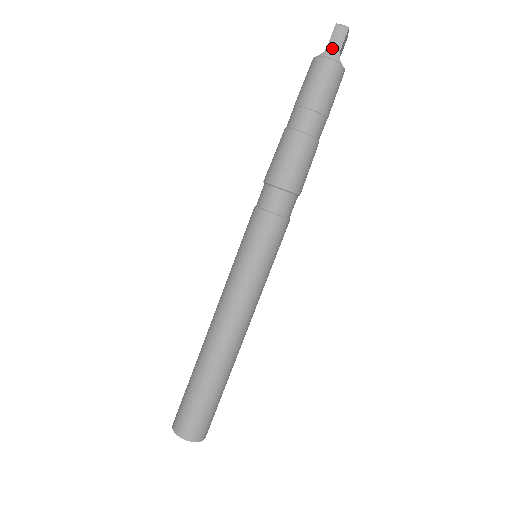
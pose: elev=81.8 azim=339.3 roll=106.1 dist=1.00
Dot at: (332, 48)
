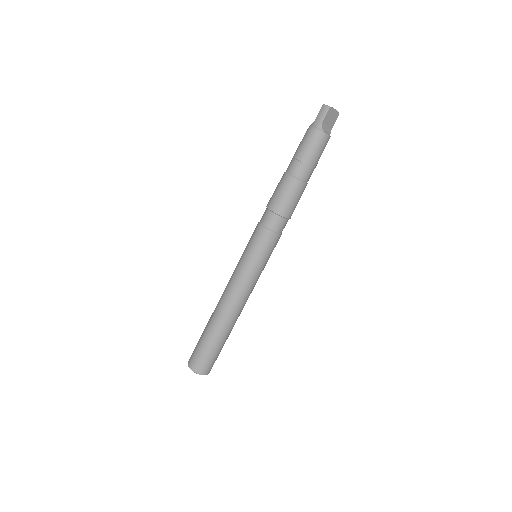
Dot at: (317, 120)
